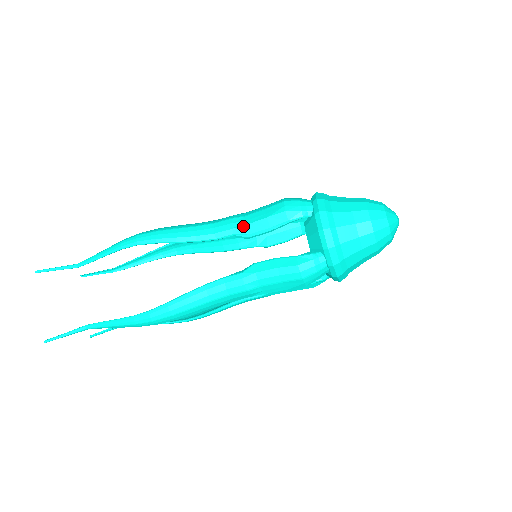
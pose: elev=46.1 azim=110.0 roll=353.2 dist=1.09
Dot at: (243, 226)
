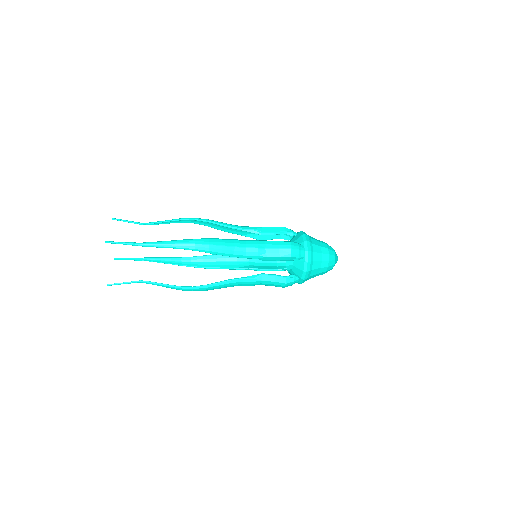
Dot at: (264, 257)
